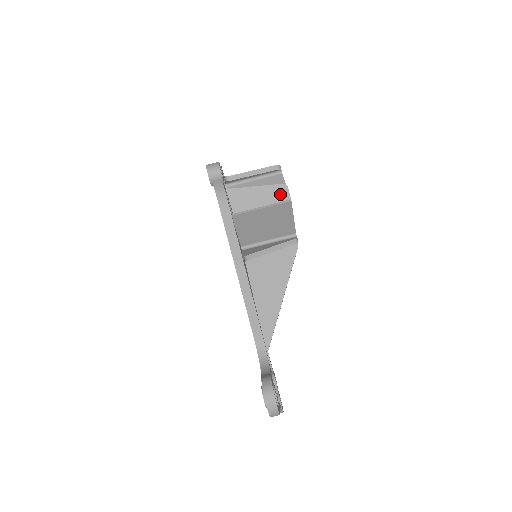
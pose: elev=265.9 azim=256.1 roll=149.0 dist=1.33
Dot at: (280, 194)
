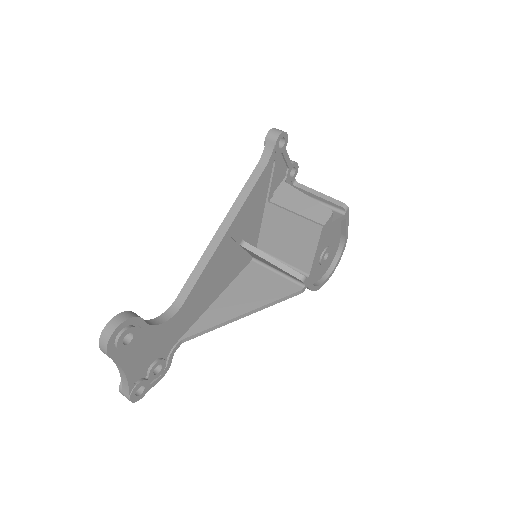
Dot at: (320, 215)
